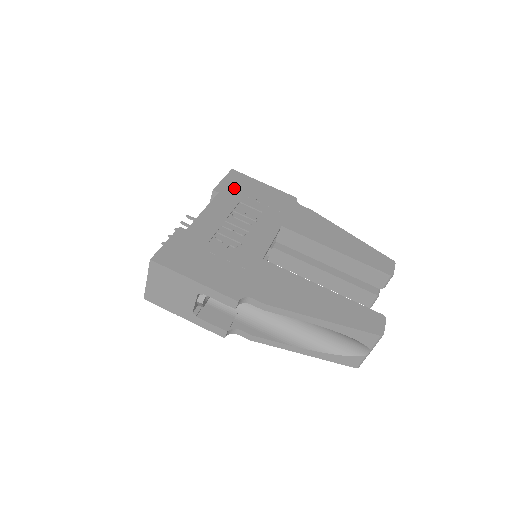
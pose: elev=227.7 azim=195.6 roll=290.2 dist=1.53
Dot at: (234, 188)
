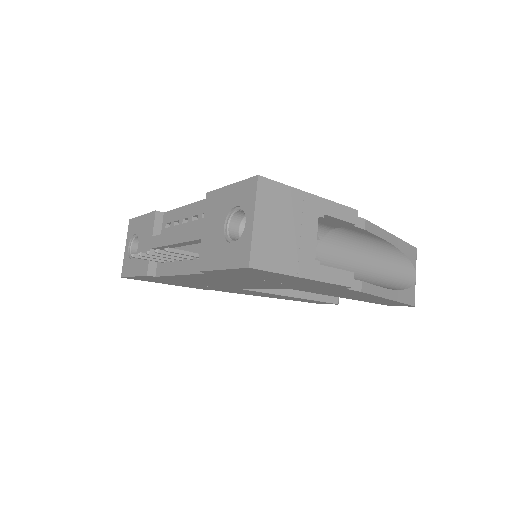
Dot at: occluded
